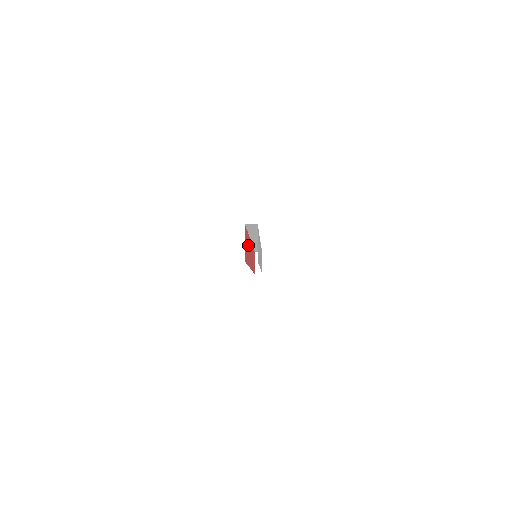
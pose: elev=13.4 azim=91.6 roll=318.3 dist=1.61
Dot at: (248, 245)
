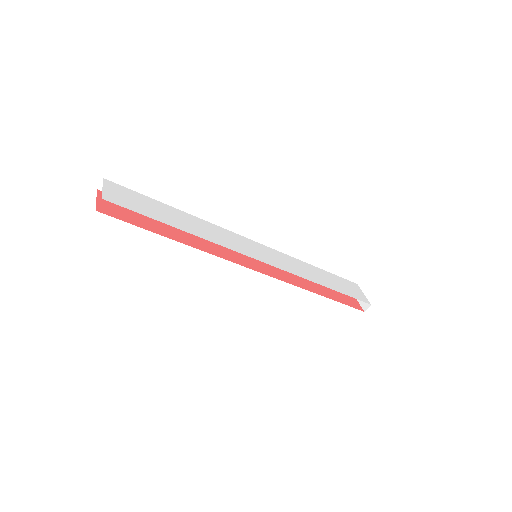
Dot at: (179, 229)
